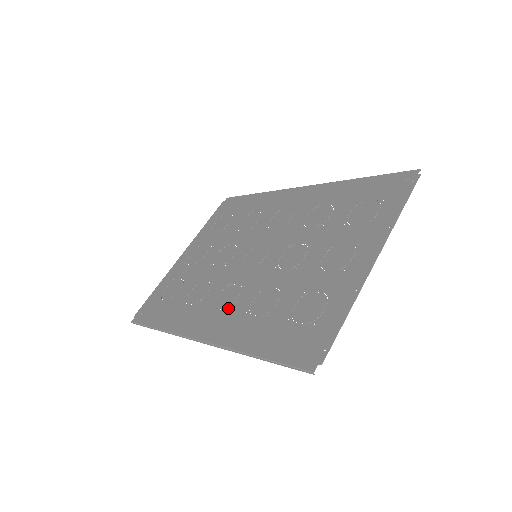
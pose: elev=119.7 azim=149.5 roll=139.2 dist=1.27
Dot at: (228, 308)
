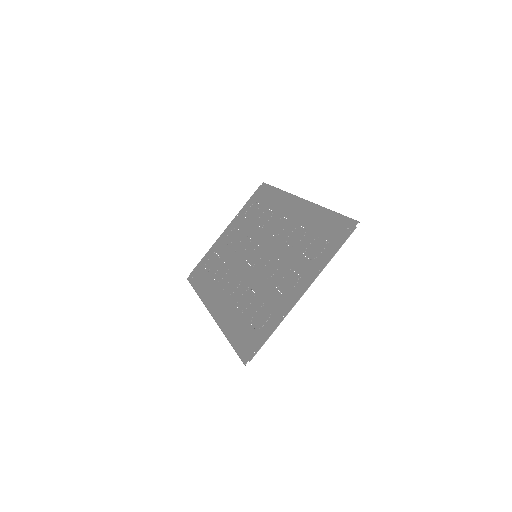
Dot at: (229, 295)
